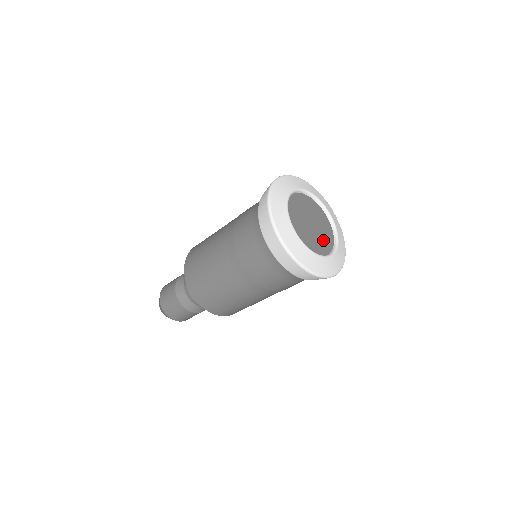
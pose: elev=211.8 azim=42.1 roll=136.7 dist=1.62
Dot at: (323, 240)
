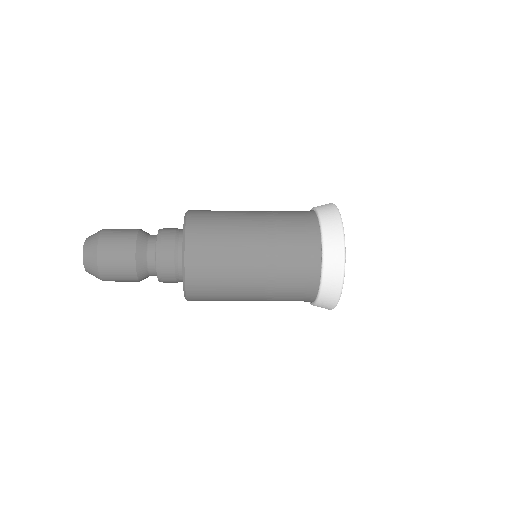
Dot at: occluded
